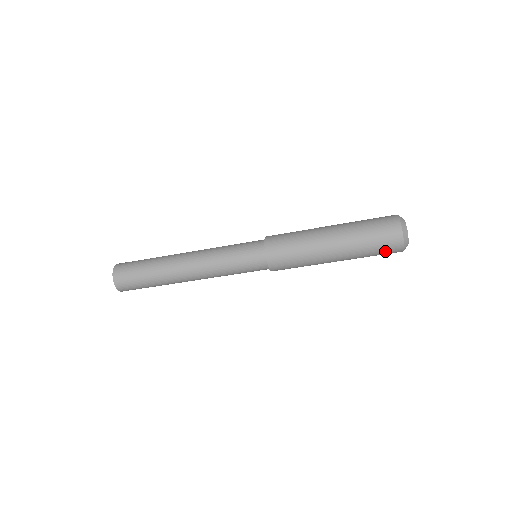
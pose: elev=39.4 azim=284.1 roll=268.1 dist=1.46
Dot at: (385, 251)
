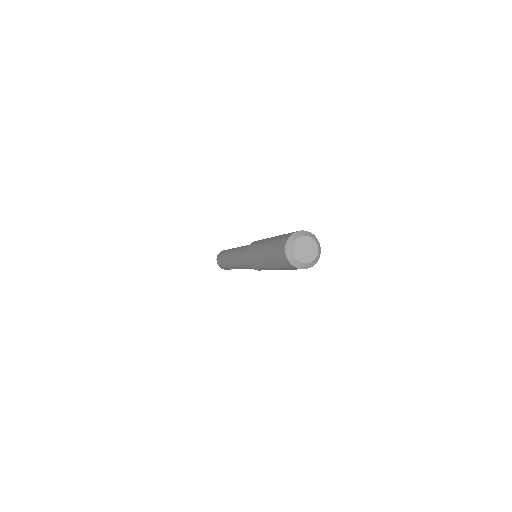
Dot at: occluded
